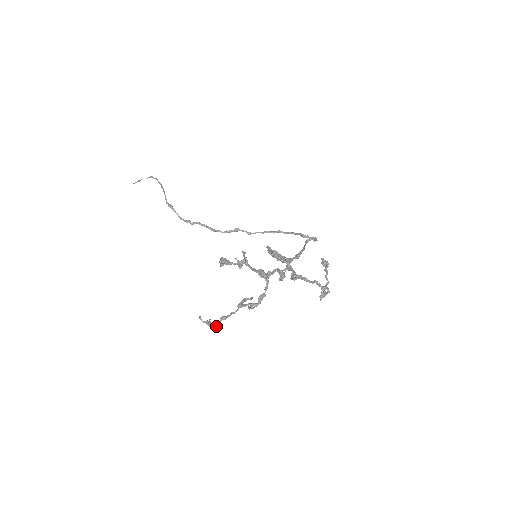
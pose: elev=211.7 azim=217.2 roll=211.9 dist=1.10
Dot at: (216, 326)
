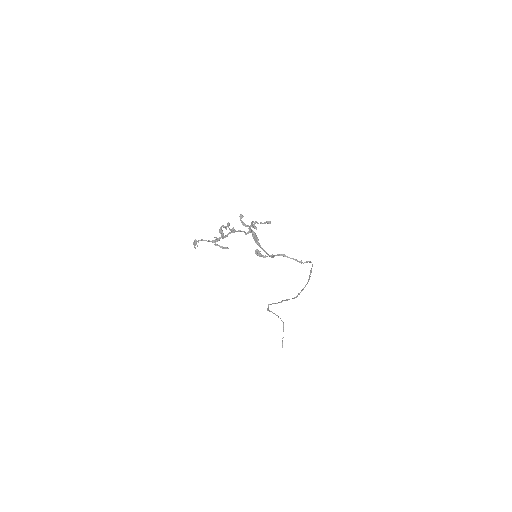
Dot at: (195, 242)
